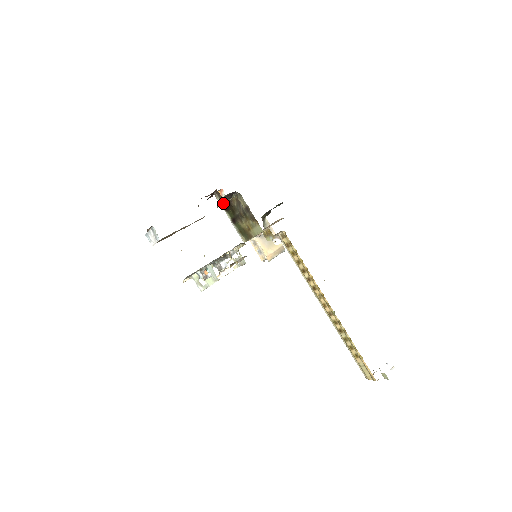
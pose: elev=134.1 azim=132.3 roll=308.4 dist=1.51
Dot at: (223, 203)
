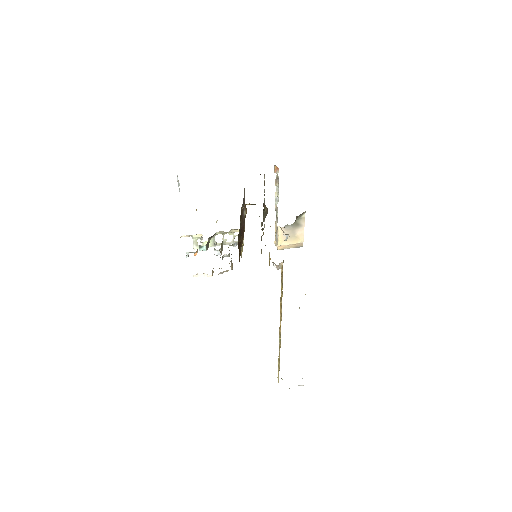
Dot at: (253, 204)
